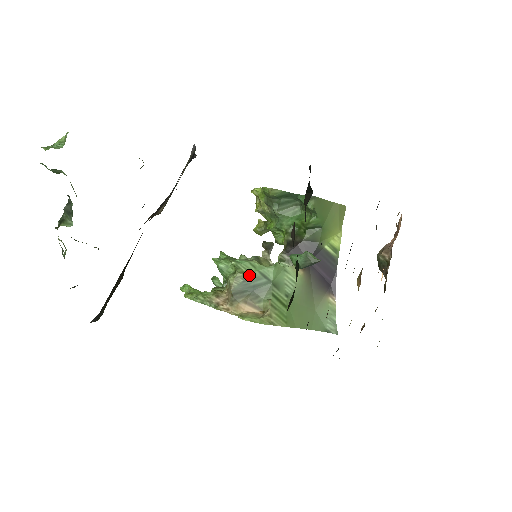
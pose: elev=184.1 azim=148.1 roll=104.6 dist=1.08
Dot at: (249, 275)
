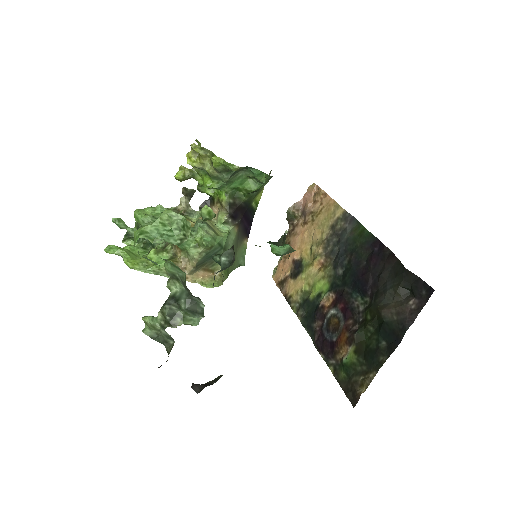
Dot at: (211, 248)
